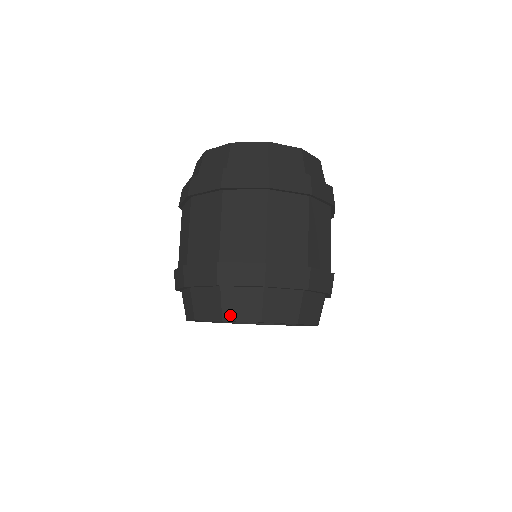
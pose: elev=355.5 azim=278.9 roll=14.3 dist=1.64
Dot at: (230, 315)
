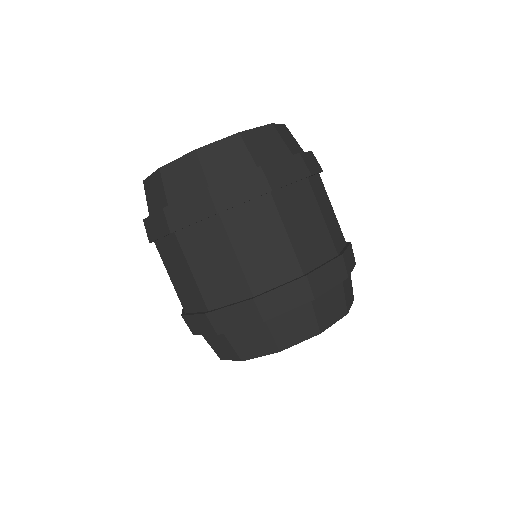
Dot at: (221, 355)
